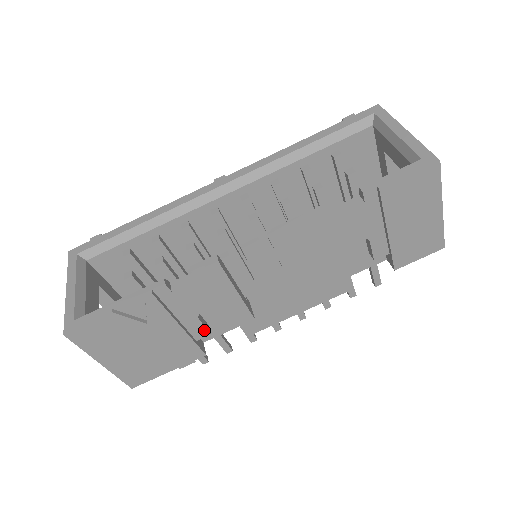
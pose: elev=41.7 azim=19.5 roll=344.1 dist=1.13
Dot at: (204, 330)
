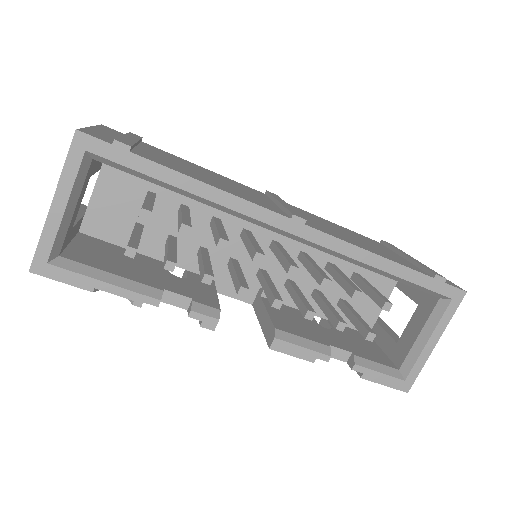
Dot at: occluded
